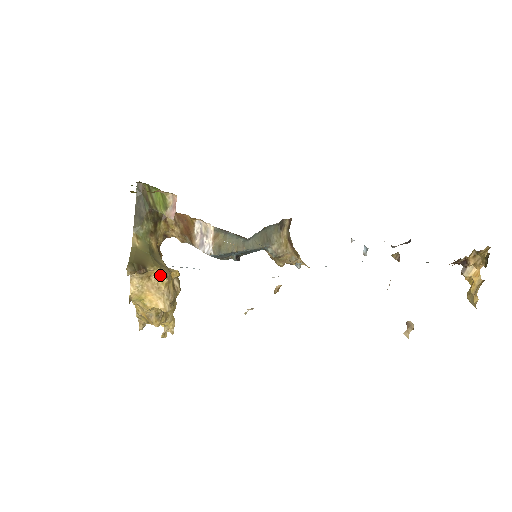
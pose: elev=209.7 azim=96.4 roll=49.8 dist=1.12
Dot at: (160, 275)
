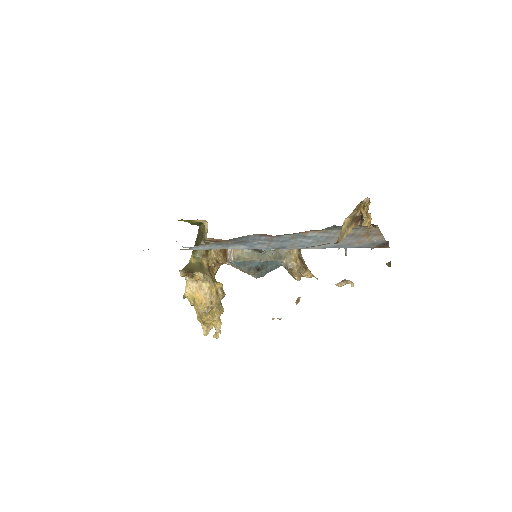
Dot at: (203, 279)
